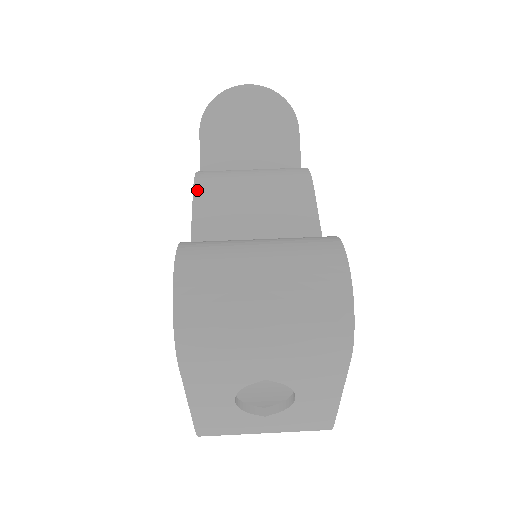
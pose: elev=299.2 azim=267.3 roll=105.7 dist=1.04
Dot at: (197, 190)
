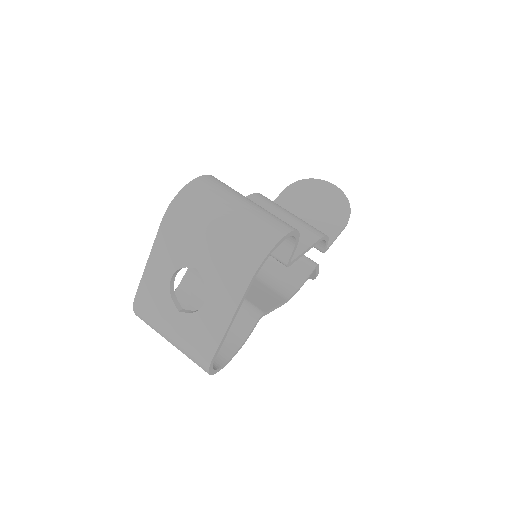
Dot at: (253, 196)
